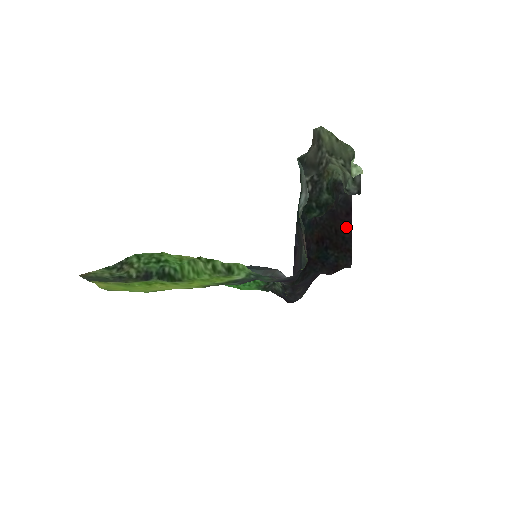
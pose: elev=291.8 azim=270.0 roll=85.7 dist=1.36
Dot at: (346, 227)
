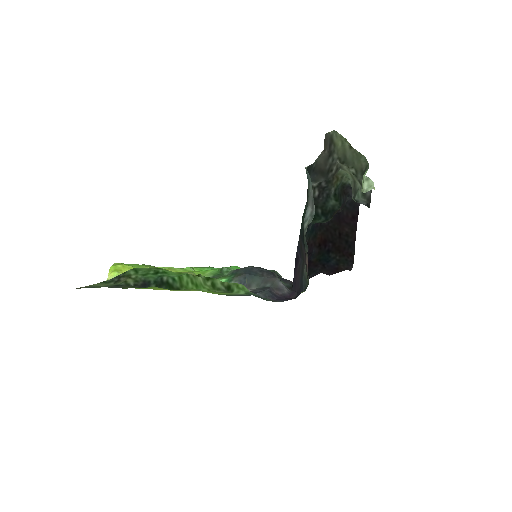
Dot at: (351, 231)
